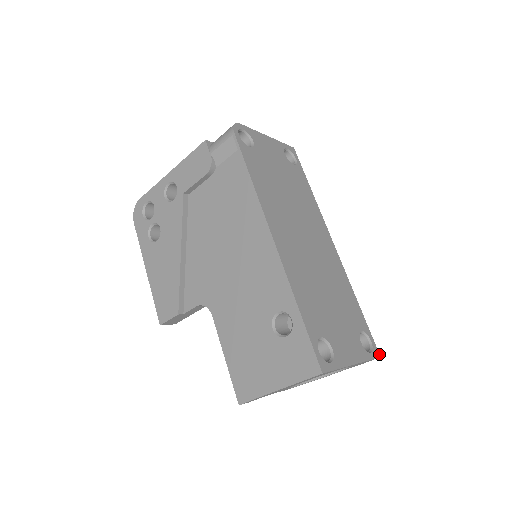
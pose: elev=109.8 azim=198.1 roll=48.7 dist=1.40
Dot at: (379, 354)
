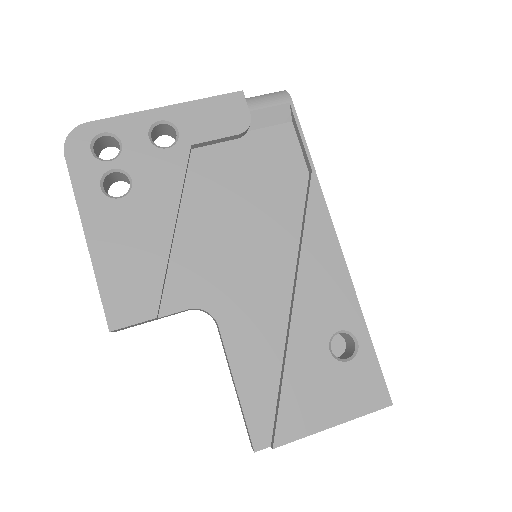
Dot at: occluded
